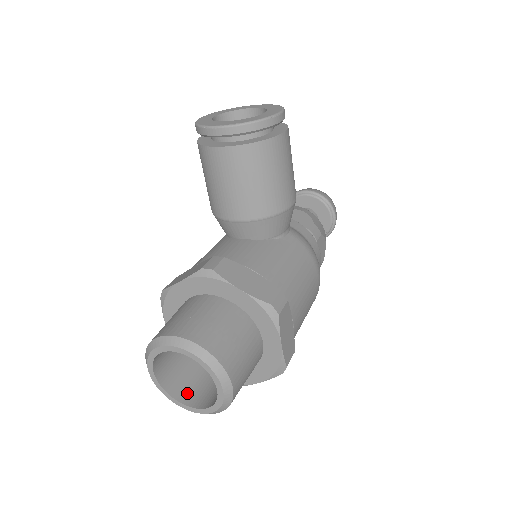
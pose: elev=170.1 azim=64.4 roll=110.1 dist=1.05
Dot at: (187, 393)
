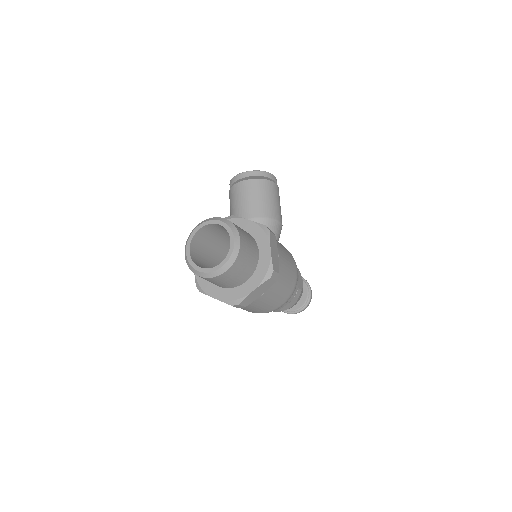
Dot at: occluded
